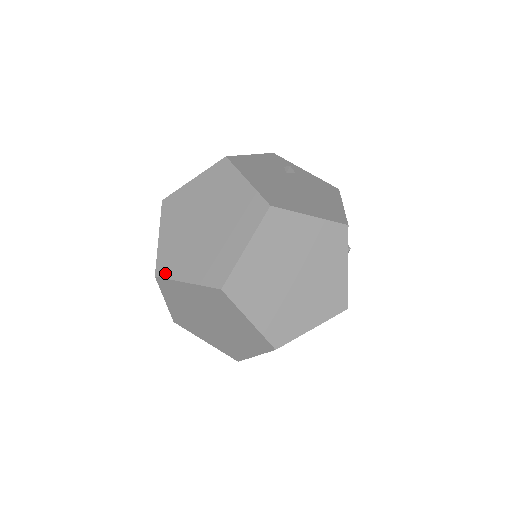
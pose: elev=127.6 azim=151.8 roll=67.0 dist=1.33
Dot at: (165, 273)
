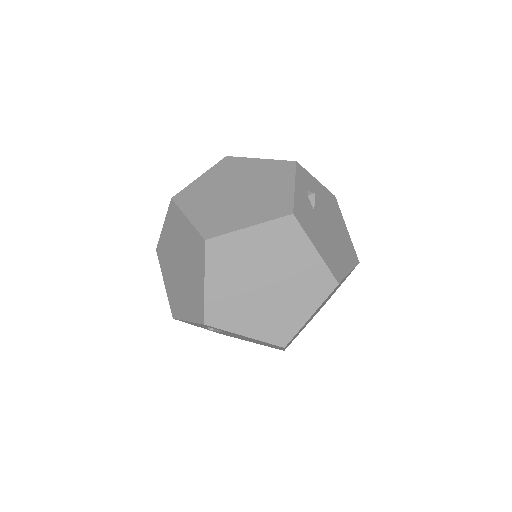
Dot at: occluded
